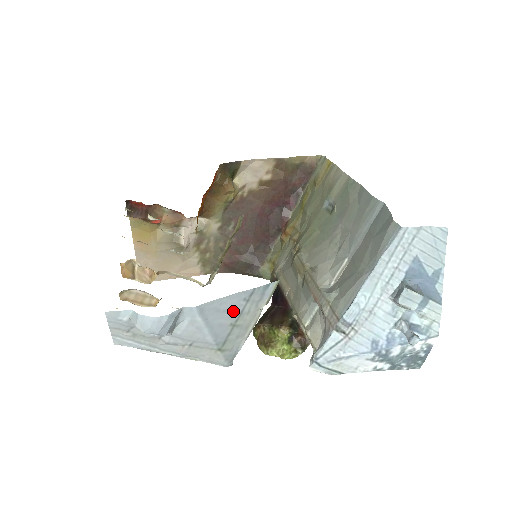
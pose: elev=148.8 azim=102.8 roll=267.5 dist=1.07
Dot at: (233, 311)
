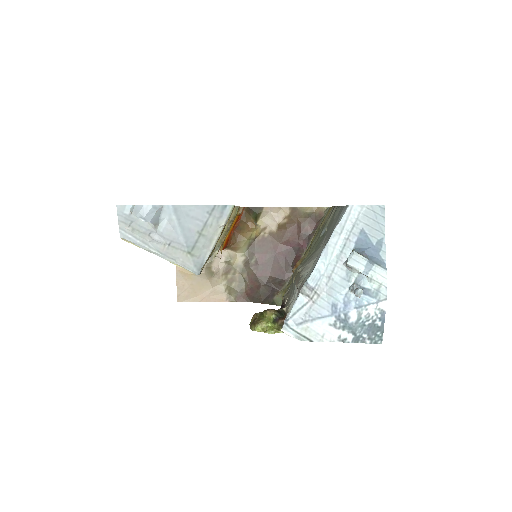
Dot at: (199, 220)
